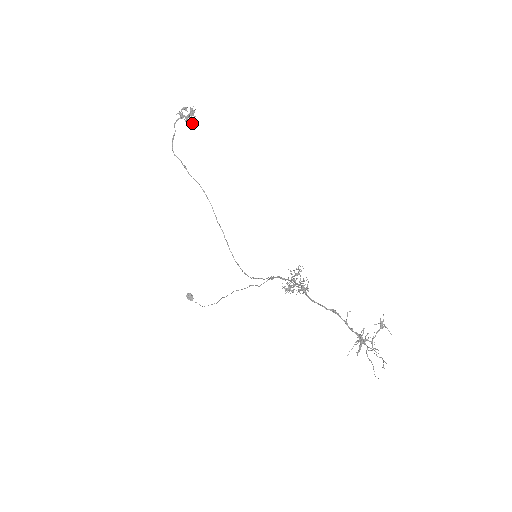
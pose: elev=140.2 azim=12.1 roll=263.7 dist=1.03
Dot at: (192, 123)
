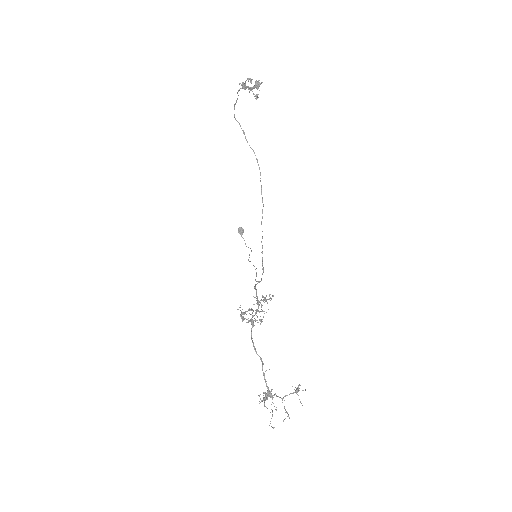
Dot at: (255, 95)
